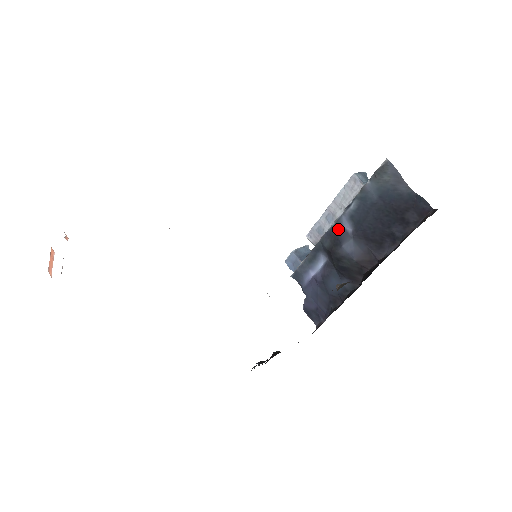
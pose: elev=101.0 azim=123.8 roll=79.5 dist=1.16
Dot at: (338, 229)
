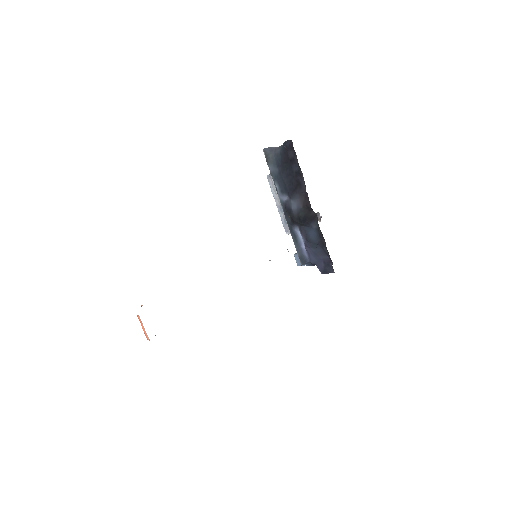
Dot at: (284, 205)
